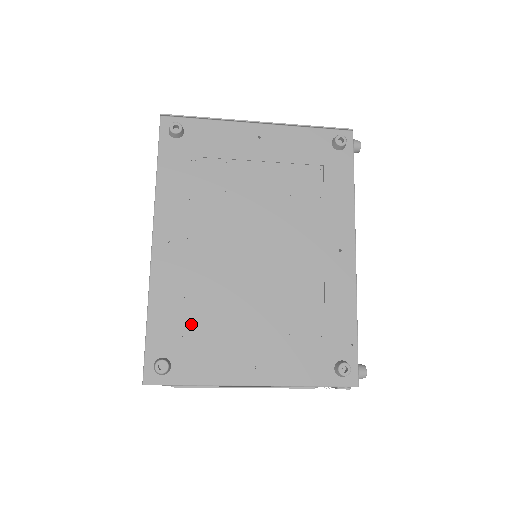
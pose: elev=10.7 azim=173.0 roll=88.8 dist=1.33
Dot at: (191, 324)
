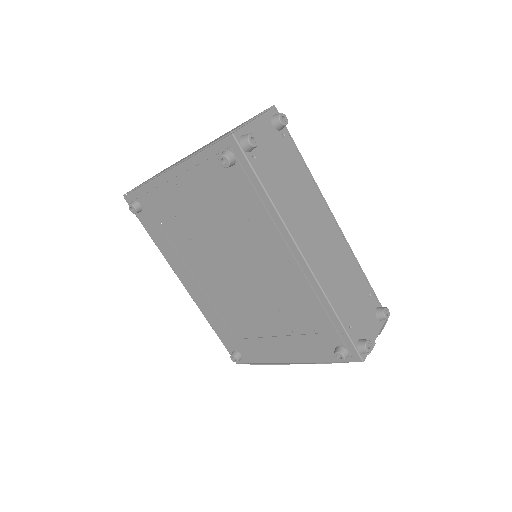
Dot at: (234, 331)
